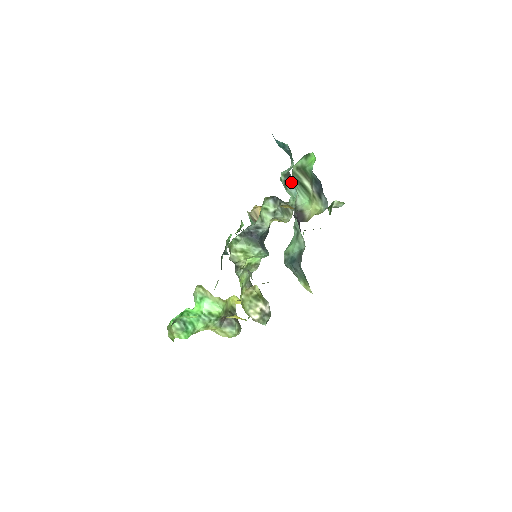
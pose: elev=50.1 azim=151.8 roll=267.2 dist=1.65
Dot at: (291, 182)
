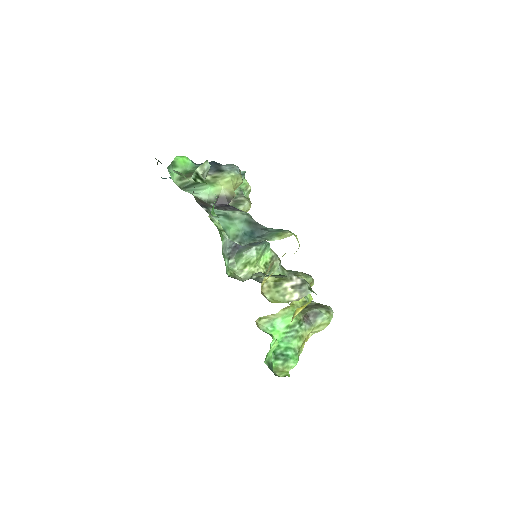
Dot at: occluded
